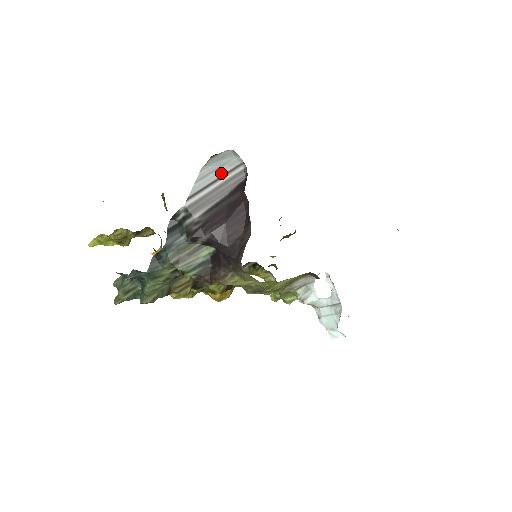
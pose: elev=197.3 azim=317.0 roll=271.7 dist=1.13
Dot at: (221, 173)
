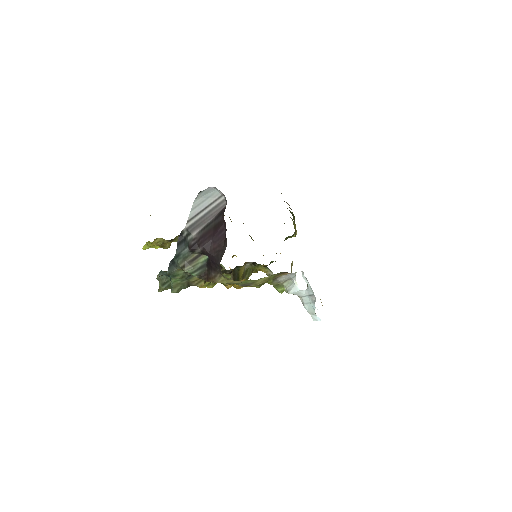
Dot at: (209, 203)
